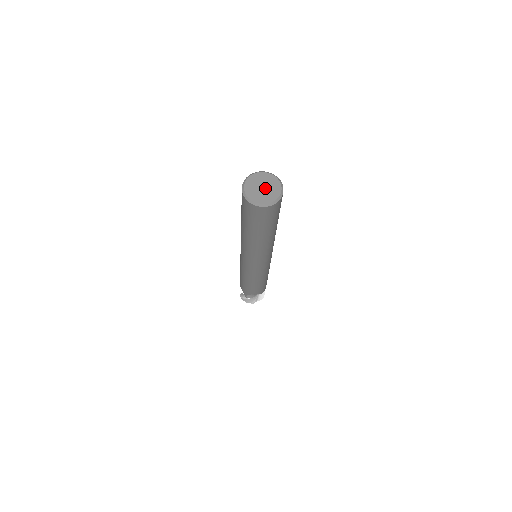
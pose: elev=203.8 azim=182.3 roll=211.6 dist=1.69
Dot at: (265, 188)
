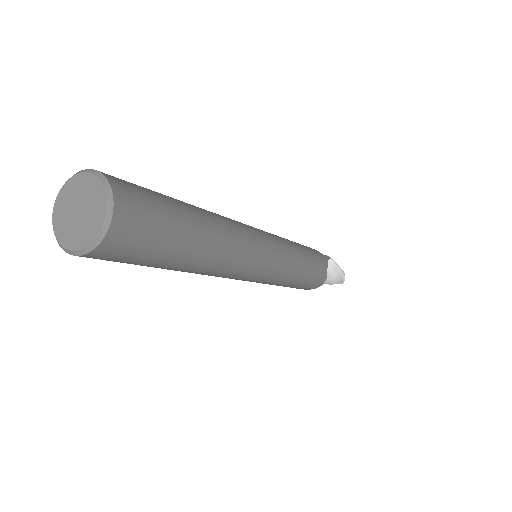
Dot at: (80, 213)
